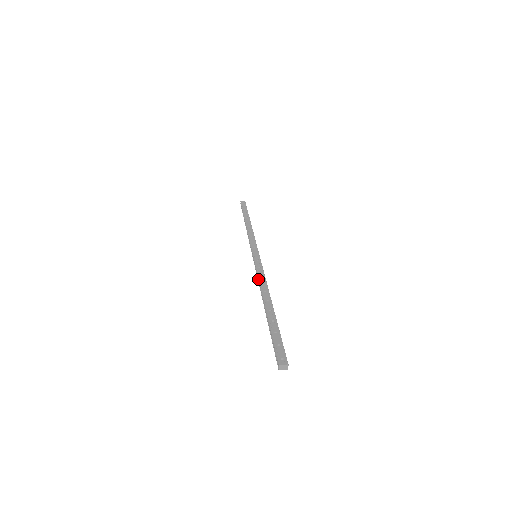
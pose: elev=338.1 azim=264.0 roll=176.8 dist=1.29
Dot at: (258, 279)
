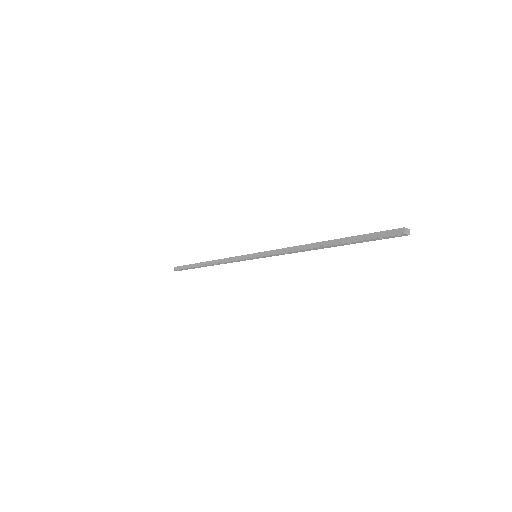
Dot at: (288, 248)
